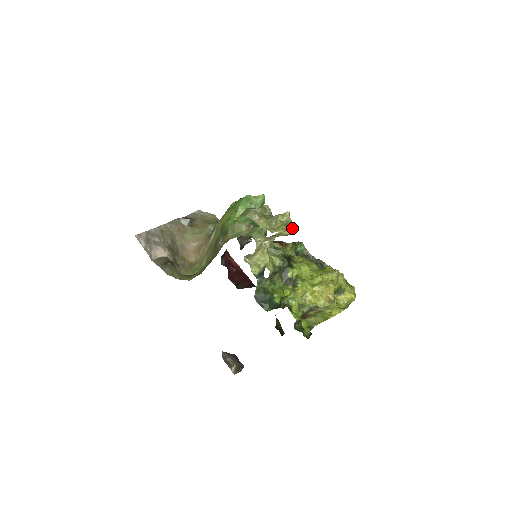
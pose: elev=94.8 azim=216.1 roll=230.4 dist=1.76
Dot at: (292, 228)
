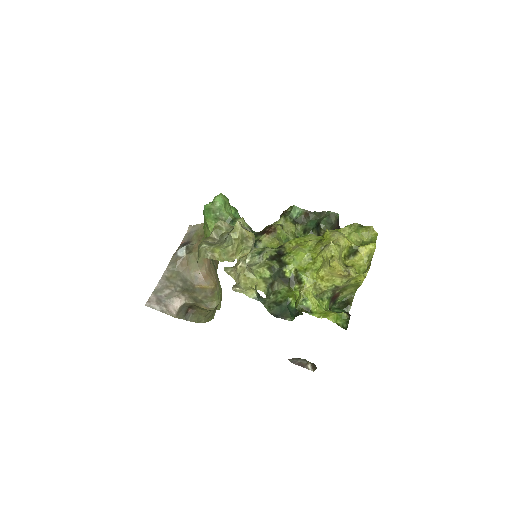
Dot at: (250, 240)
